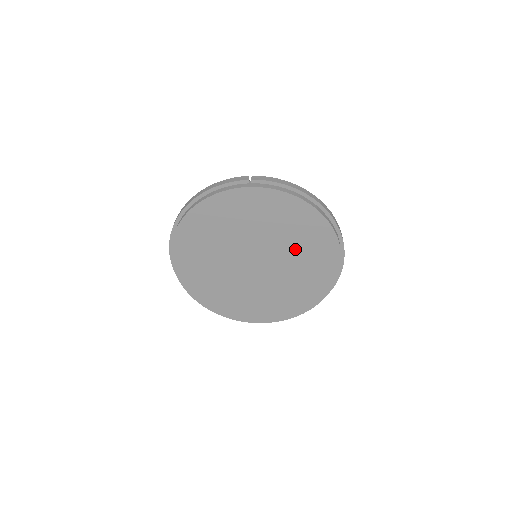
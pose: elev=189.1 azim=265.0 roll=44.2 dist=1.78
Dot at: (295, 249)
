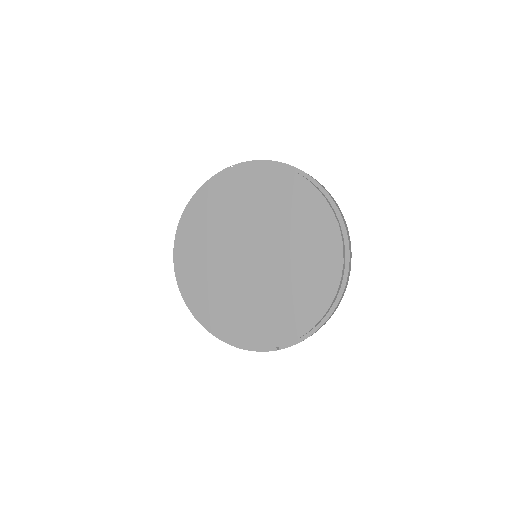
Dot at: (286, 226)
